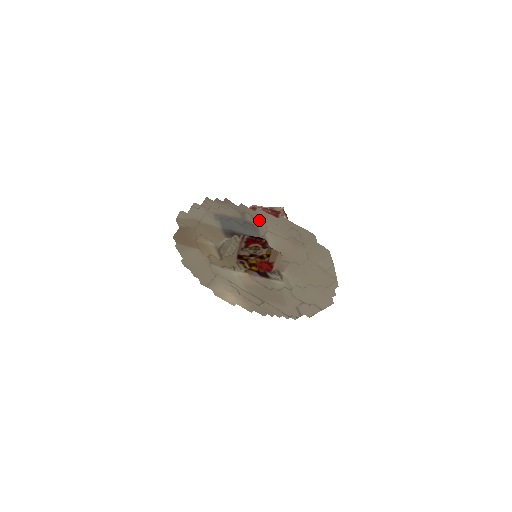
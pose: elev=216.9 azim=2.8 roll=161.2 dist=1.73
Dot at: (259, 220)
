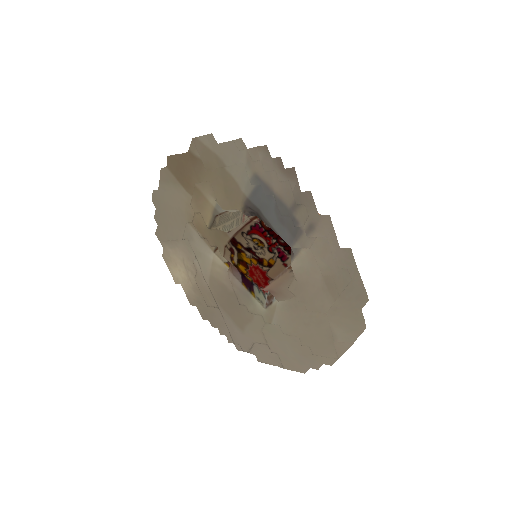
Dot at: (313, 228)
